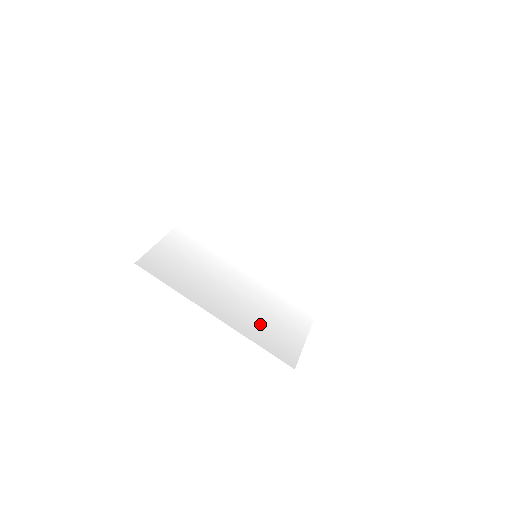
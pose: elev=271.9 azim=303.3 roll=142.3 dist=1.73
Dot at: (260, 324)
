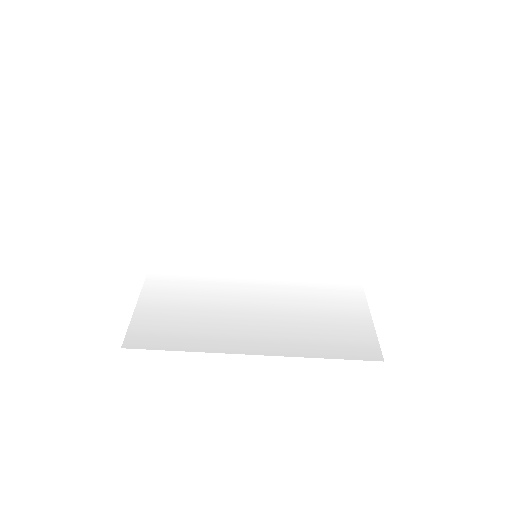
Dot at: (311, 331)
